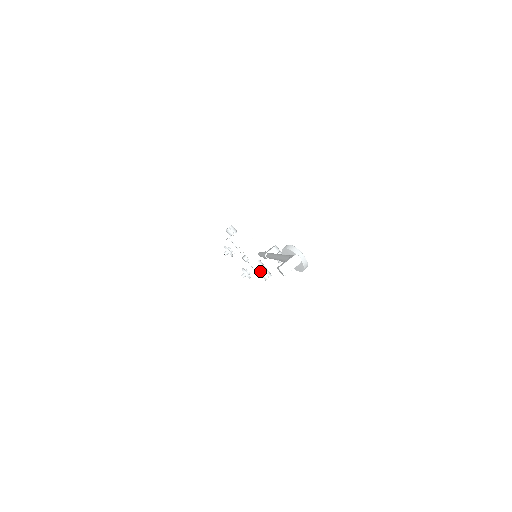
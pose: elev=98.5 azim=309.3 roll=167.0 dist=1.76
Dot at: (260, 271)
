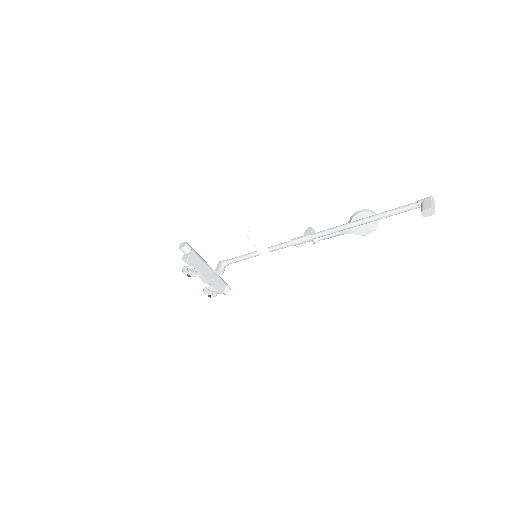
Dot at: (223, 285)
